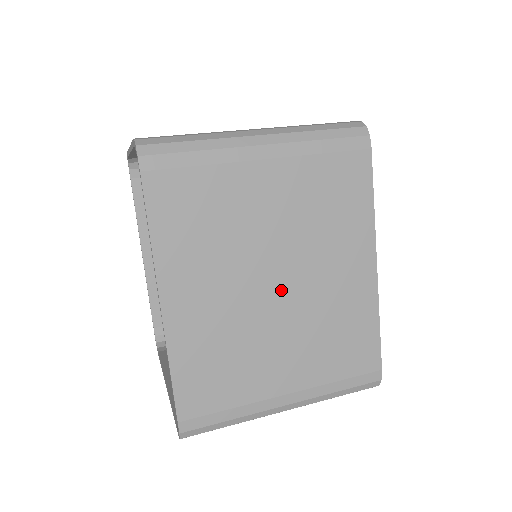
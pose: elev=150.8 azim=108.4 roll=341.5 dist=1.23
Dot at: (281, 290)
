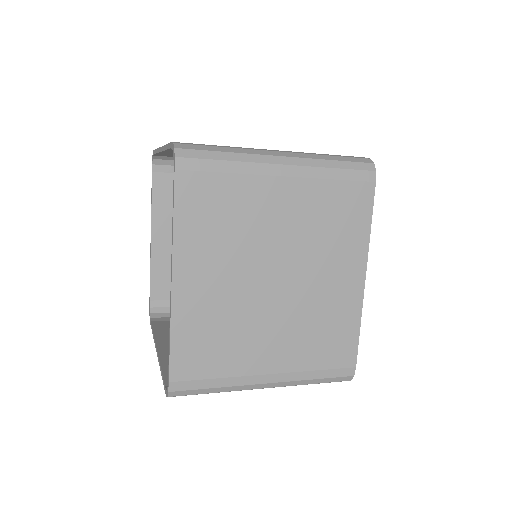
Dot at: occluded
